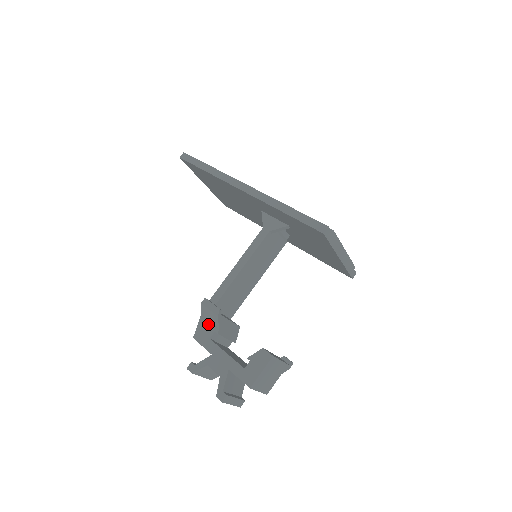
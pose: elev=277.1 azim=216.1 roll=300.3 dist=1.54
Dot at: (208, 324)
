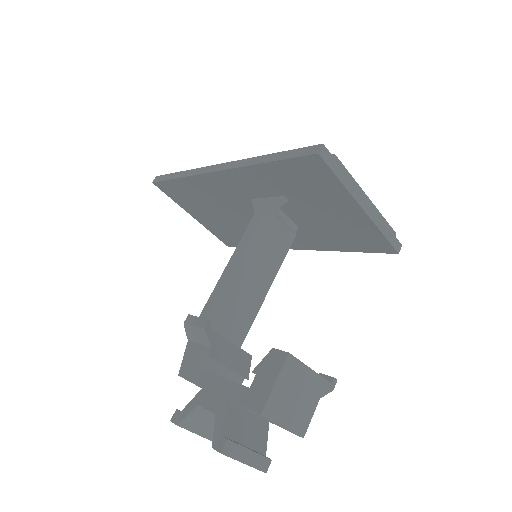
Dot at: (196, 349)
